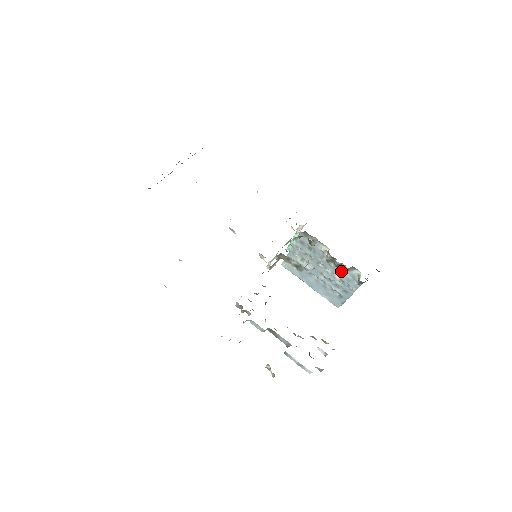
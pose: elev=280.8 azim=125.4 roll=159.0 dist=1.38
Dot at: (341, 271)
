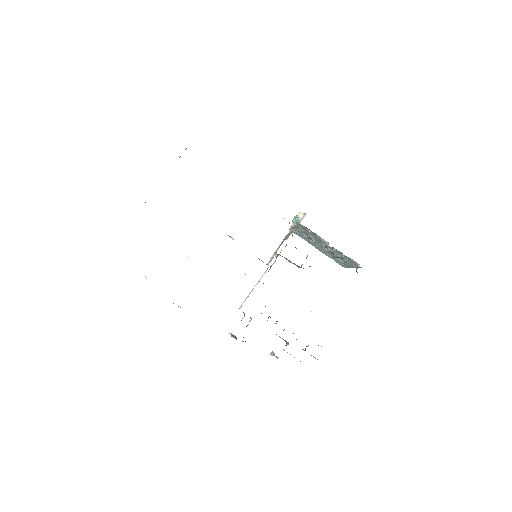
Dot at: (342, 255)
